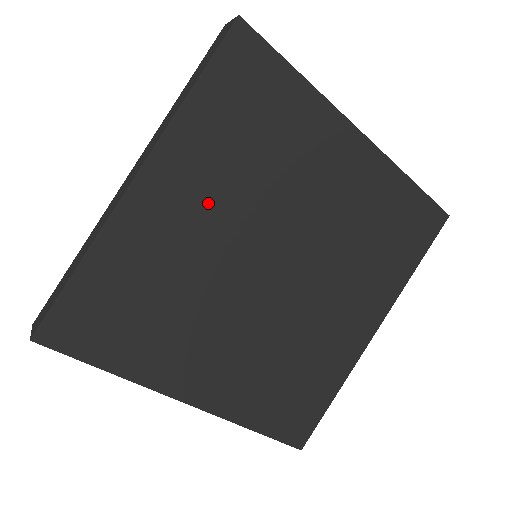
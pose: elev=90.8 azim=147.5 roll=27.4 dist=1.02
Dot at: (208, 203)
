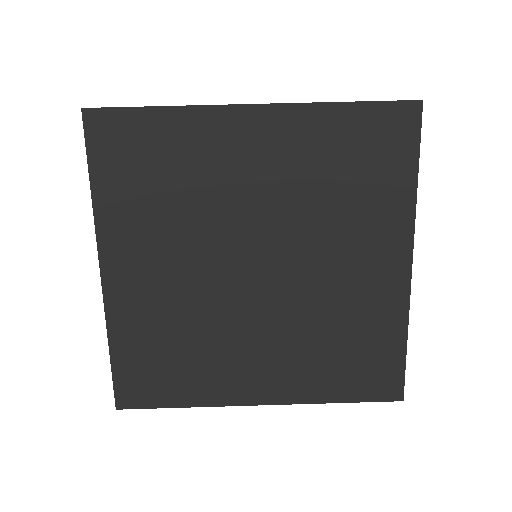
Dot at: (271, 174)
